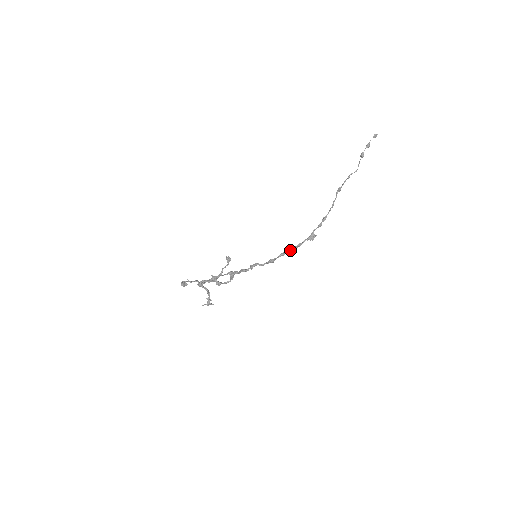
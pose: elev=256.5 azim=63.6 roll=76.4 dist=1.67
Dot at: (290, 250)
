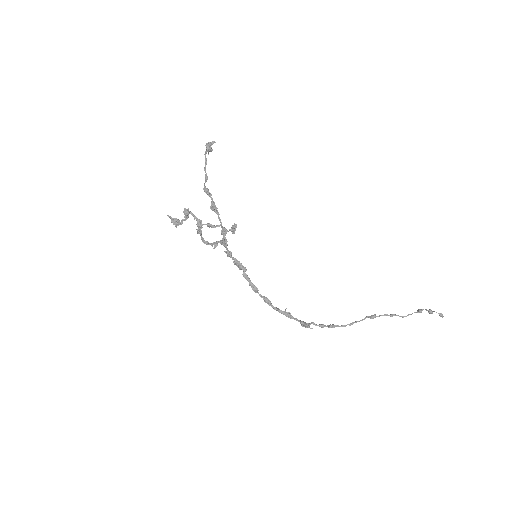
Dot at: occluded
